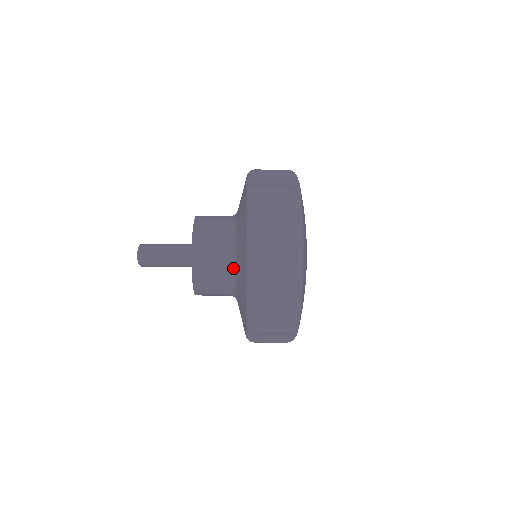
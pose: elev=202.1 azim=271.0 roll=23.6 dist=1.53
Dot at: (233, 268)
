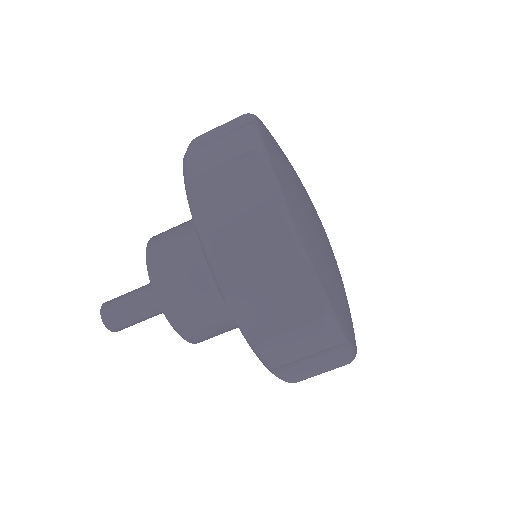
Dot at: occluded
